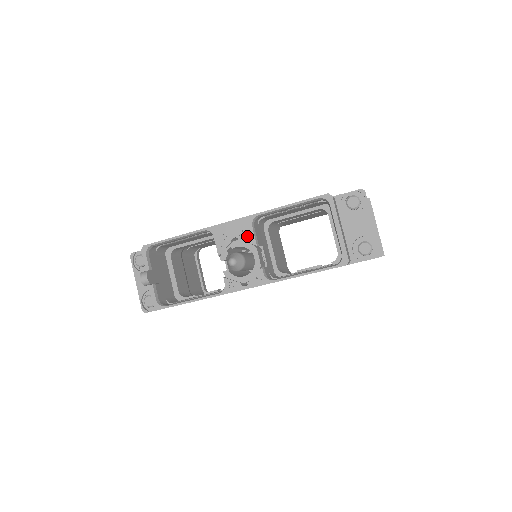
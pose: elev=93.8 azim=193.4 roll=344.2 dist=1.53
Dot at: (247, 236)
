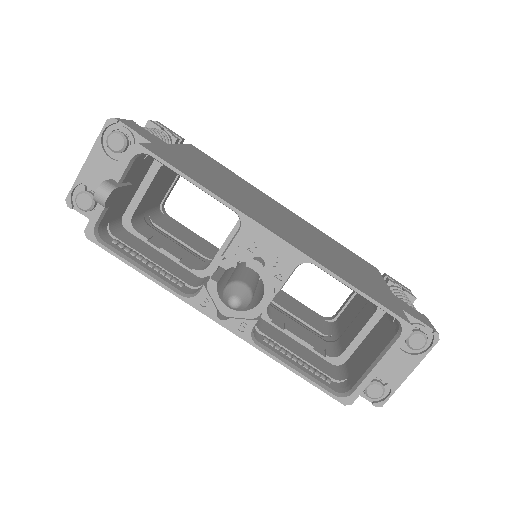
Dot at: (278, 272)
